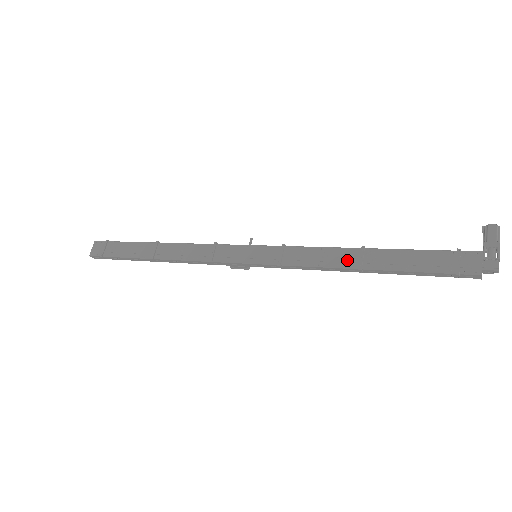
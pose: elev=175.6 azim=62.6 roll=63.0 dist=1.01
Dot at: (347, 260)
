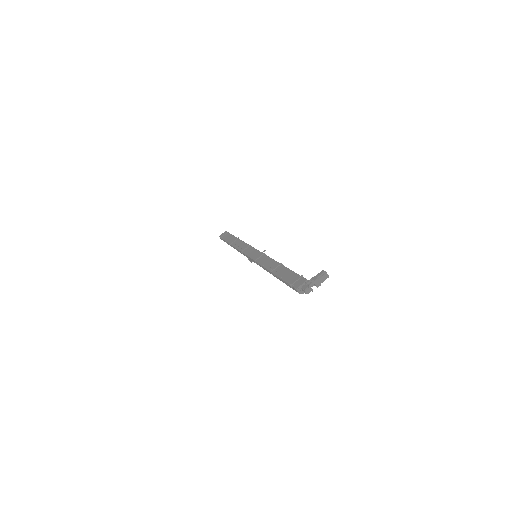
Dot at: (272, 267)
